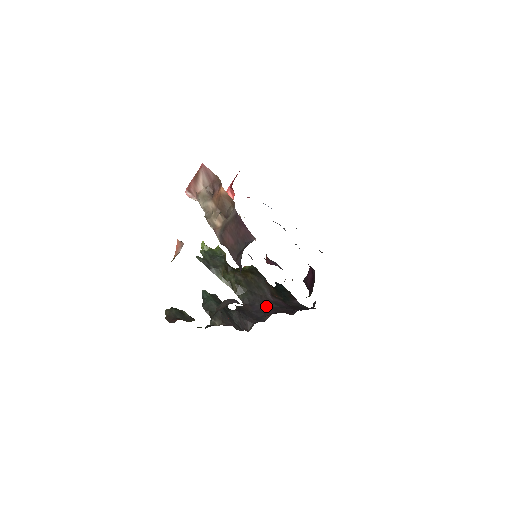
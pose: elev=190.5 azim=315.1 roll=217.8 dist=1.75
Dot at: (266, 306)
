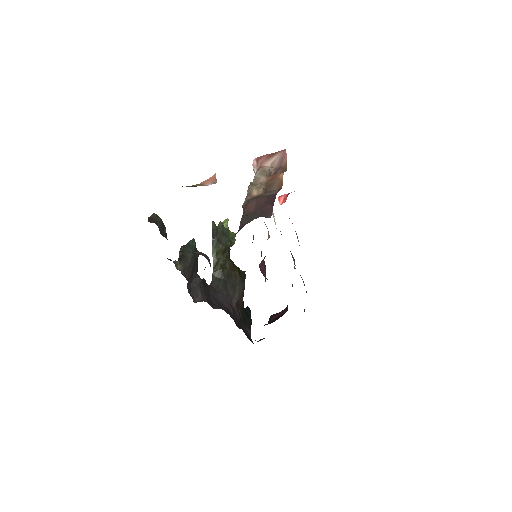
Dot at: (225, 303)
